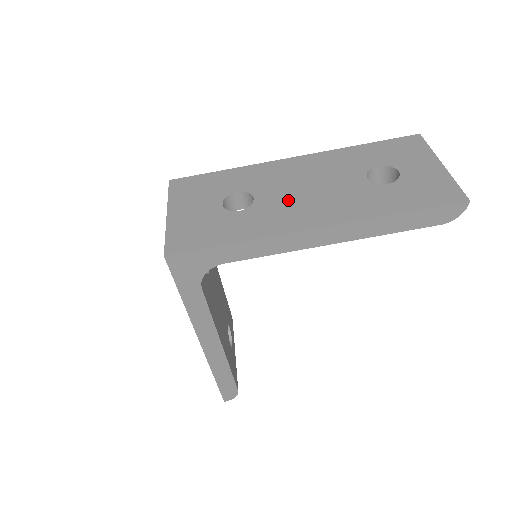
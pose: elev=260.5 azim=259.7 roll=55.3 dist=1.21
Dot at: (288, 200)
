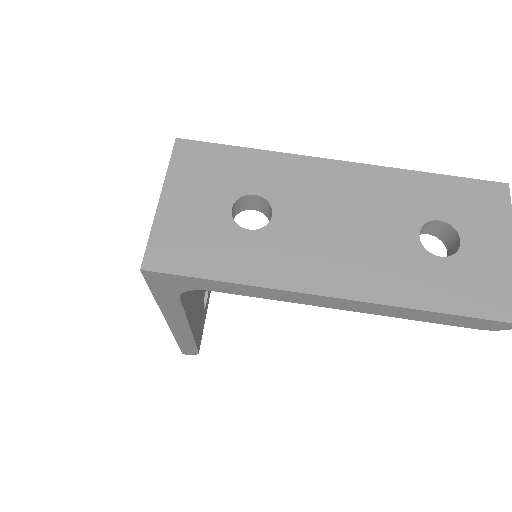
Dot at: (313, 235)
